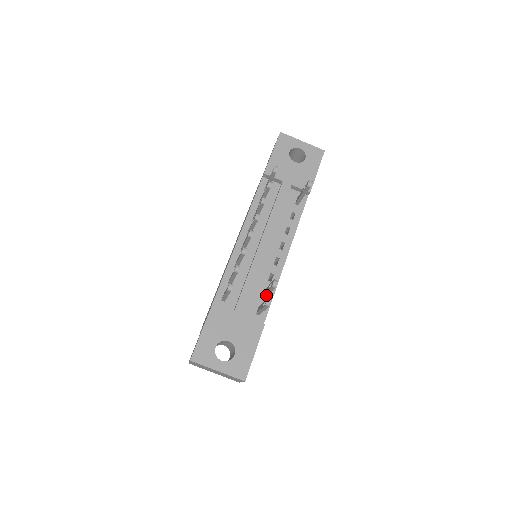
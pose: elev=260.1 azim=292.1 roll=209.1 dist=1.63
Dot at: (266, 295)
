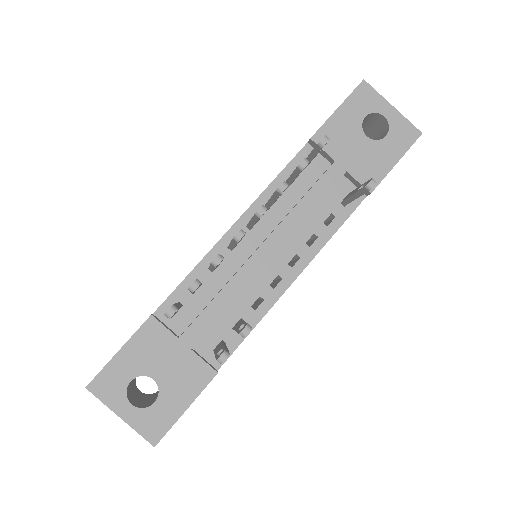
Dot at: occluded
